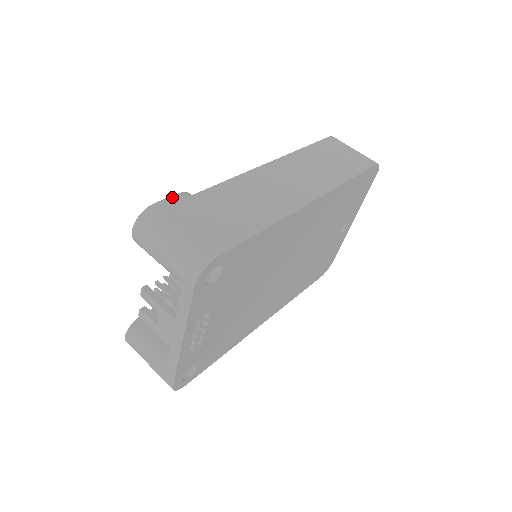
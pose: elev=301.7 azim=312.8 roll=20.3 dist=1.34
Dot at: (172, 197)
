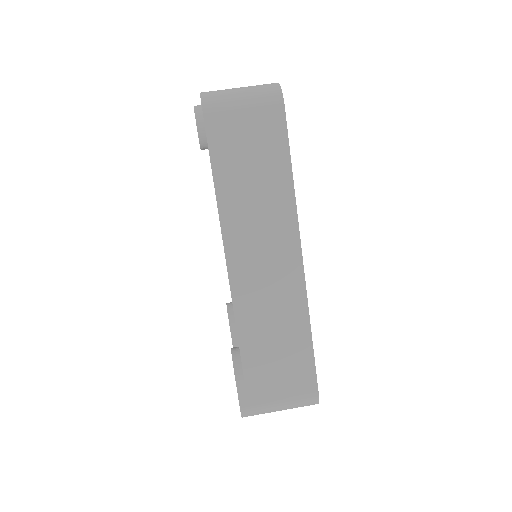
Dot at: (238, 389)
